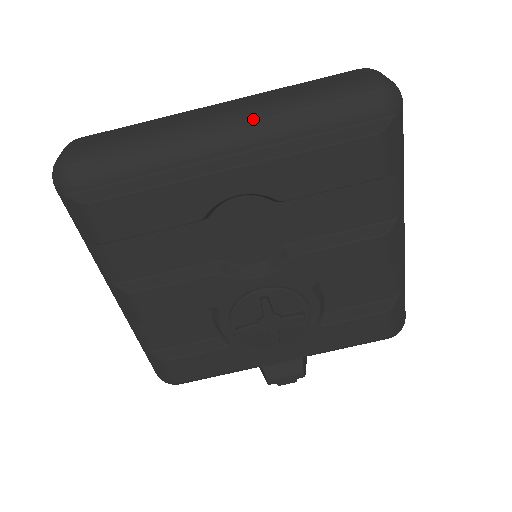
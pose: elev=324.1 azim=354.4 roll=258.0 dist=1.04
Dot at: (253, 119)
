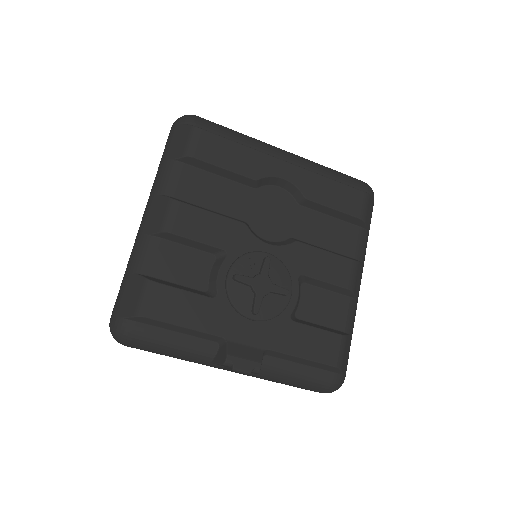
Dot at: (303, 158)
